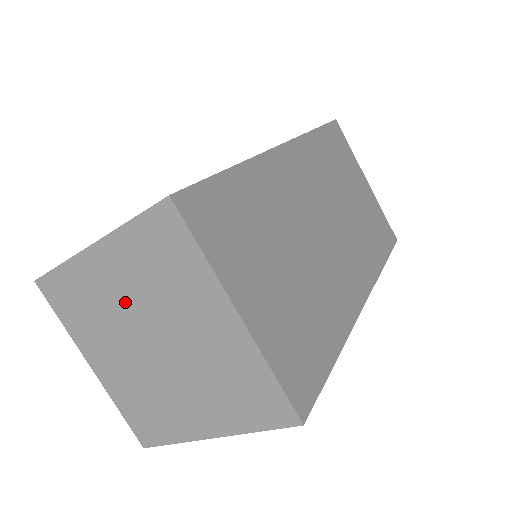
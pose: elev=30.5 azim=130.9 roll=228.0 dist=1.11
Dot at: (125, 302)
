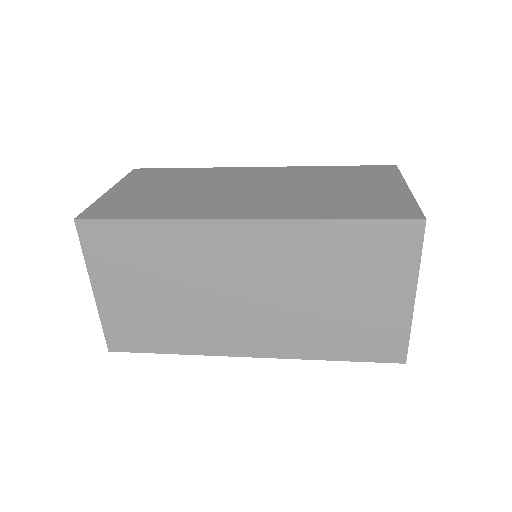
Dot at: occluded
